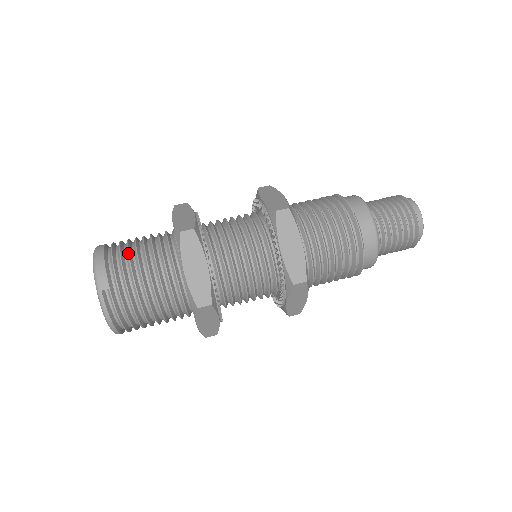
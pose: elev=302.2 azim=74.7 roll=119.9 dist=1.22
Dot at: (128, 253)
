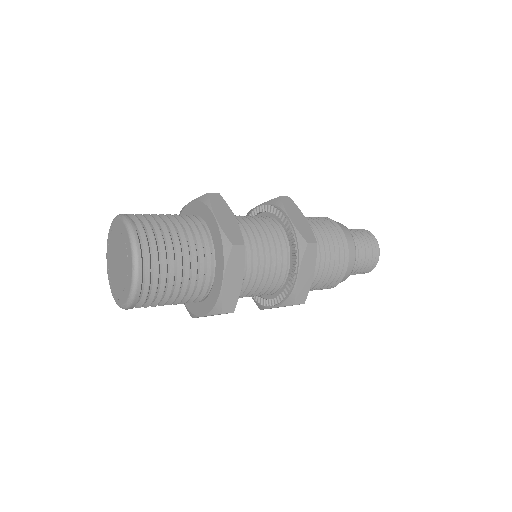
Dot at: occluded
